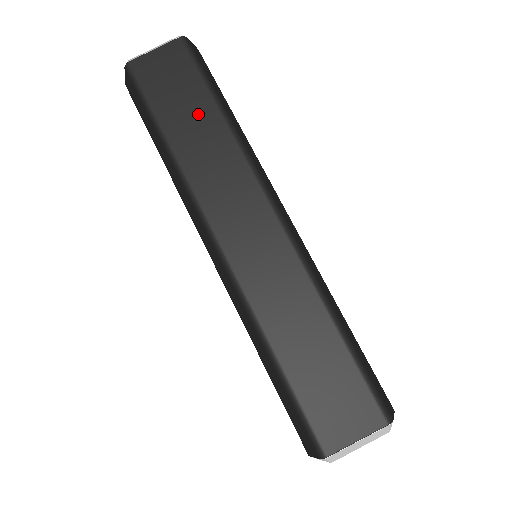
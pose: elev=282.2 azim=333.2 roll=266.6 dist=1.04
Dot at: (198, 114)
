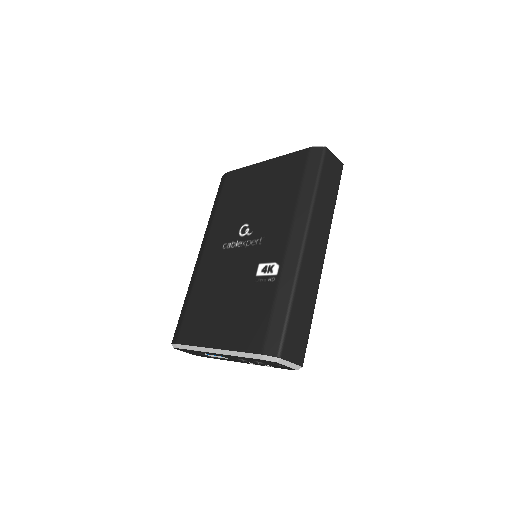
Dot at: (330, 195)
